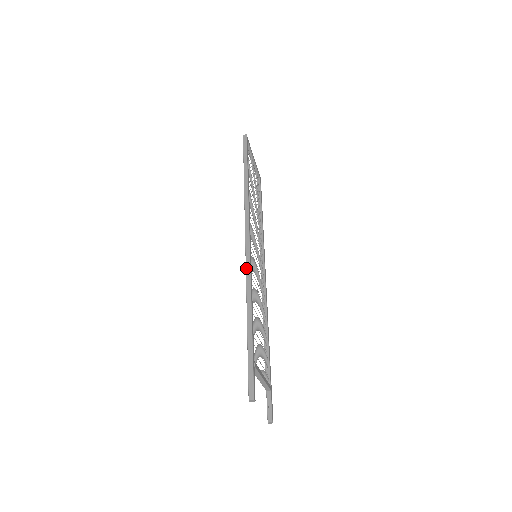
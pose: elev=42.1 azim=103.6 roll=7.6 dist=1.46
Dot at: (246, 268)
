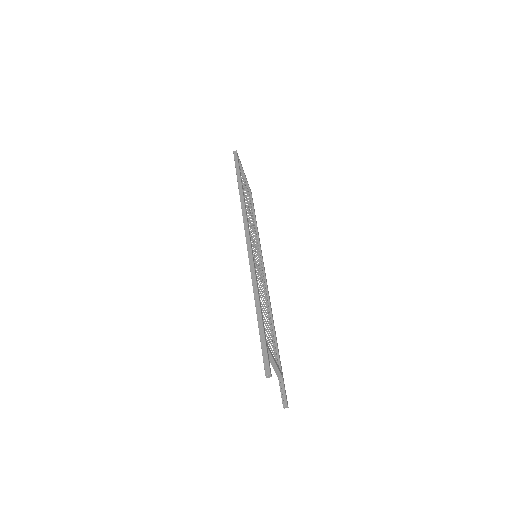
Dot at: (249, 262)
